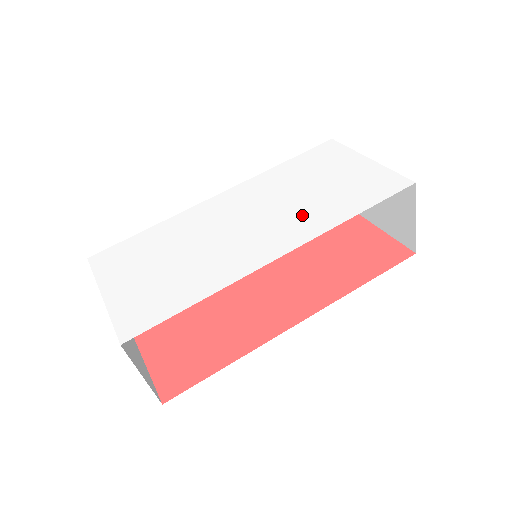
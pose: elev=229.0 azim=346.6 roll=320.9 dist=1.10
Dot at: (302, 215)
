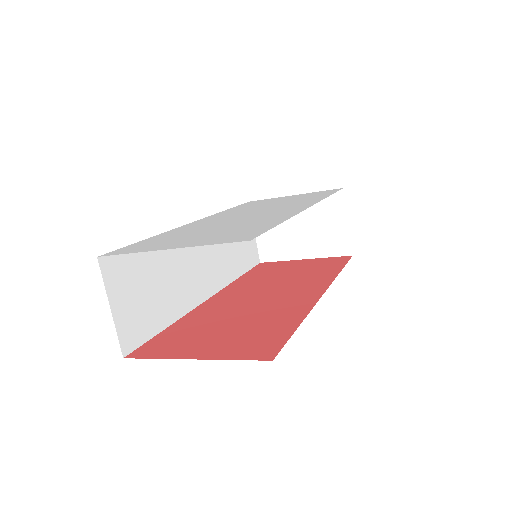
Dot at: (291, 204)
